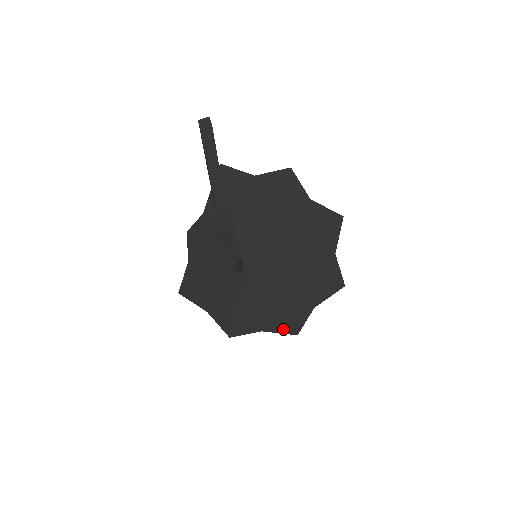
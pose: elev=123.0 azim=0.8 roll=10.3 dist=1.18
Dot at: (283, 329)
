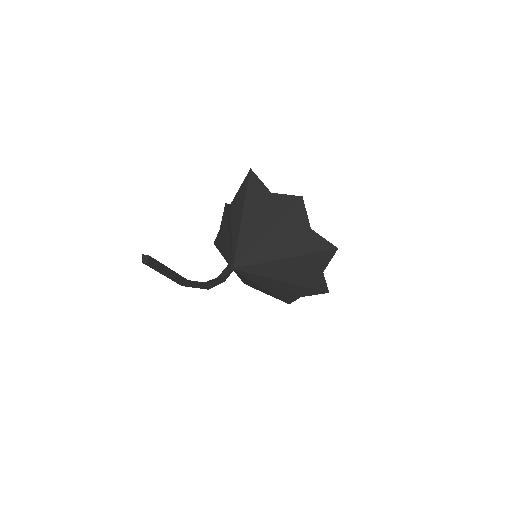
Dot at: (278, 298)
